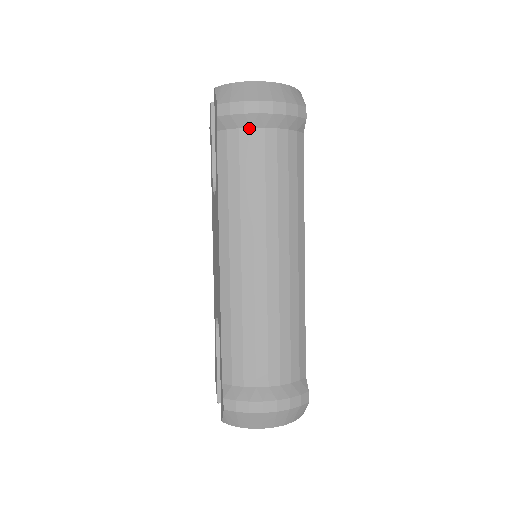
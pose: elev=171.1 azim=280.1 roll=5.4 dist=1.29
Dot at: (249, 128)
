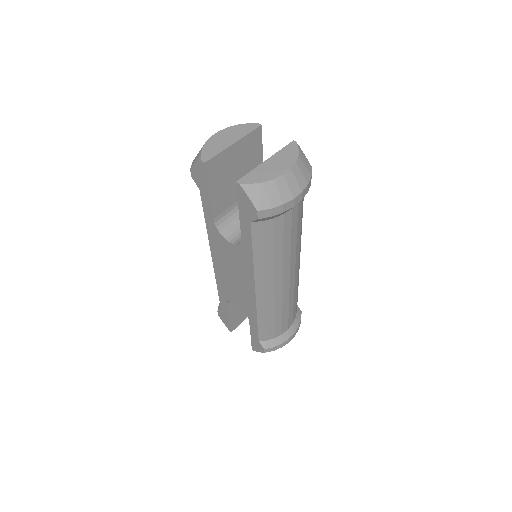
Dot at: (282, 215)
